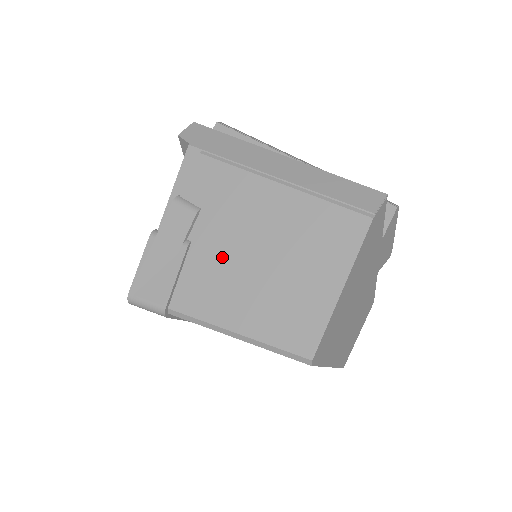
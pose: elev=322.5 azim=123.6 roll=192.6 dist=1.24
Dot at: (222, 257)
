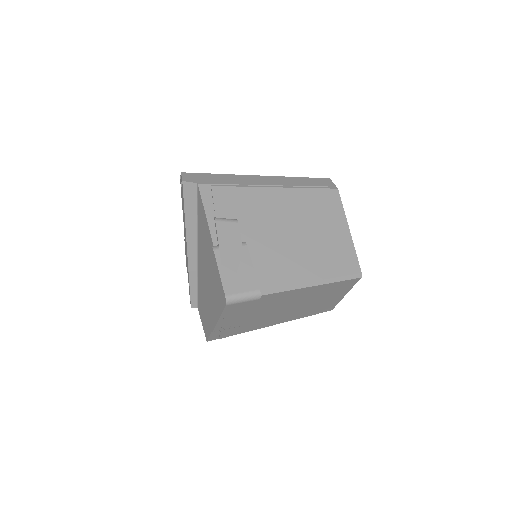
Dot at: (273, 242)
